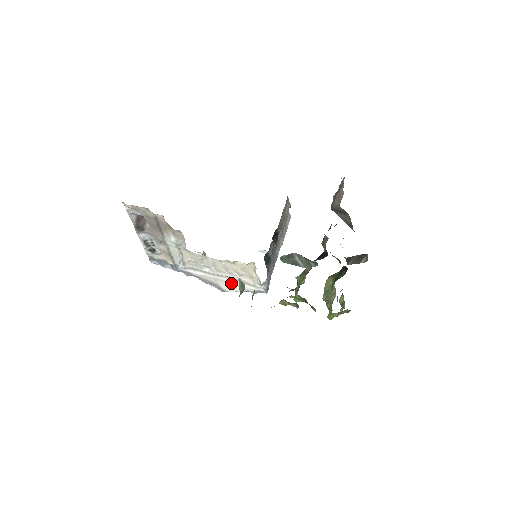
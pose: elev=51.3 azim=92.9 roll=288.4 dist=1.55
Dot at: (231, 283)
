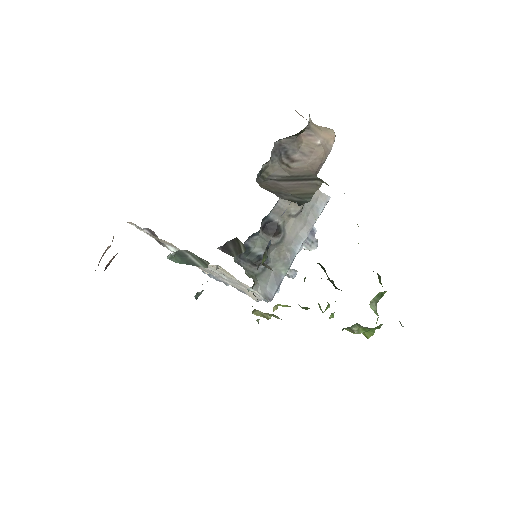
Dot at: (247, 291)
